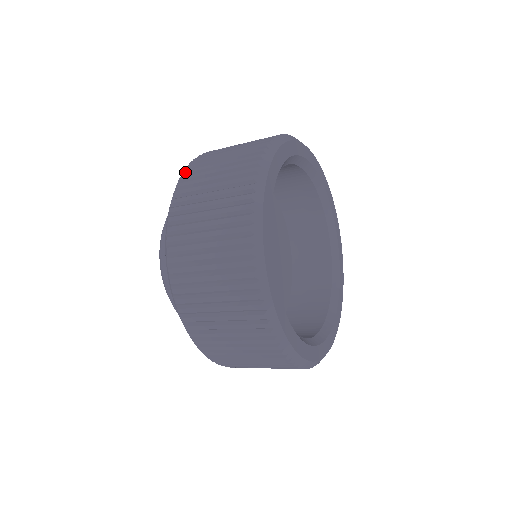
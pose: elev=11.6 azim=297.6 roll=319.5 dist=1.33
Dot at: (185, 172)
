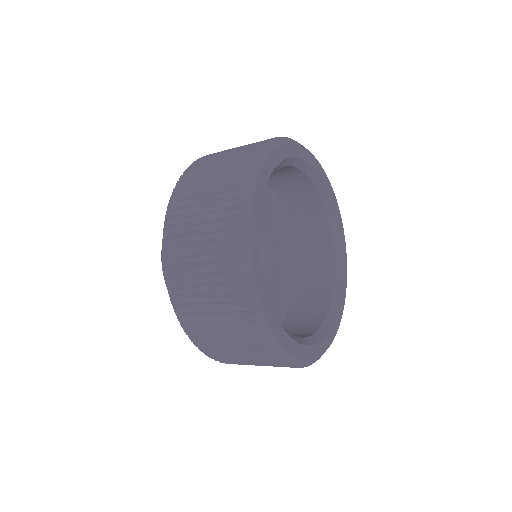
Dot at: (170, 206)
